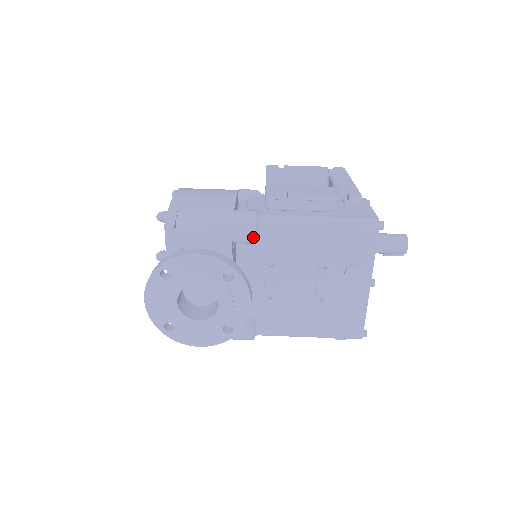
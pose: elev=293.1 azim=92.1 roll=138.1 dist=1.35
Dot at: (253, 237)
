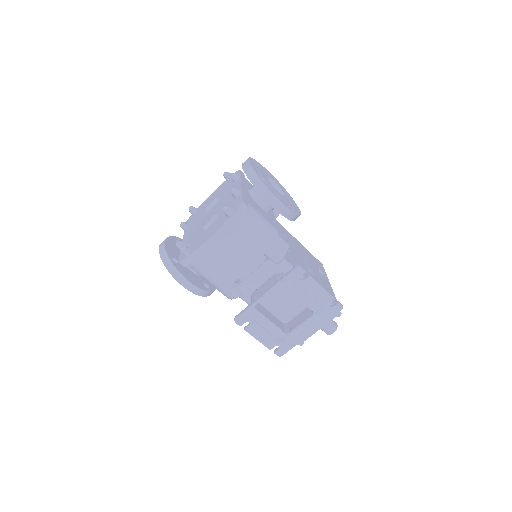
Dot at: occluded
